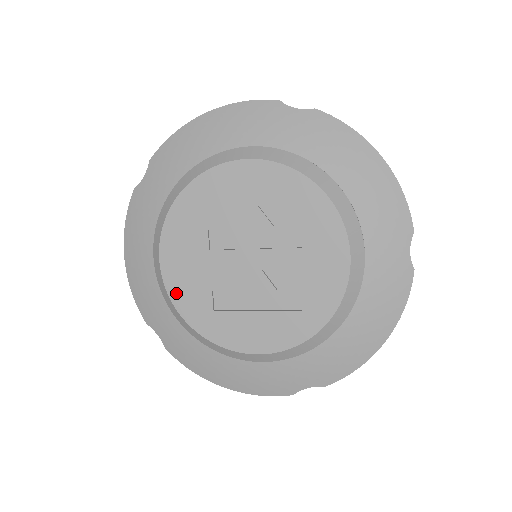
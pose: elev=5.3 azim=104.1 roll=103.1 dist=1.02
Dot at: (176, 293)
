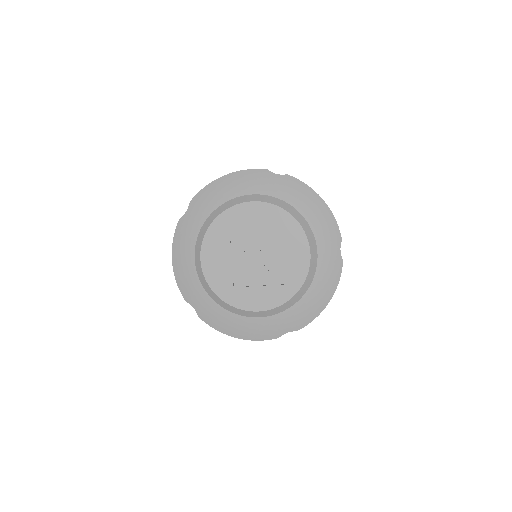
Dot at: (211, 278)
